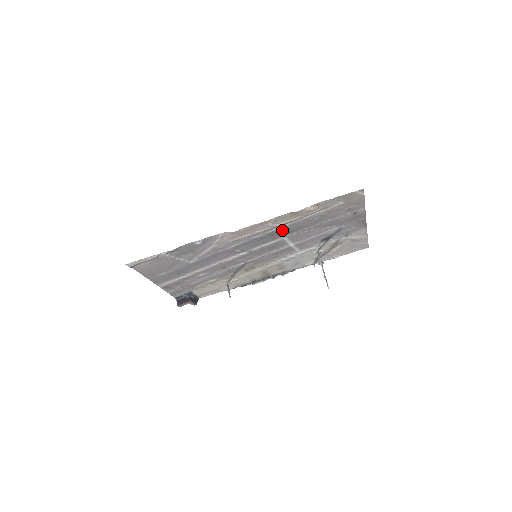
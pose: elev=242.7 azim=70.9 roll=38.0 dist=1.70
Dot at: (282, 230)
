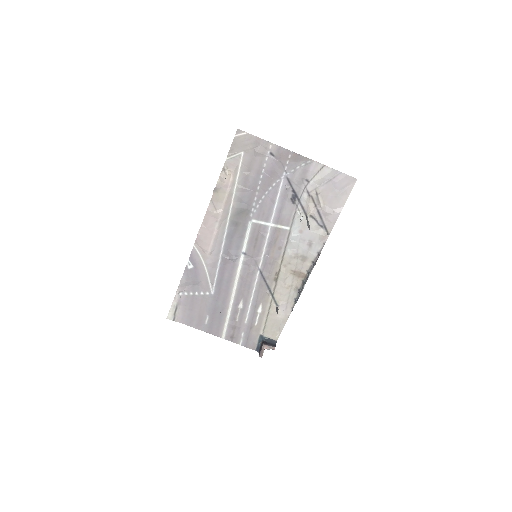
Dot at: (237, 213)
